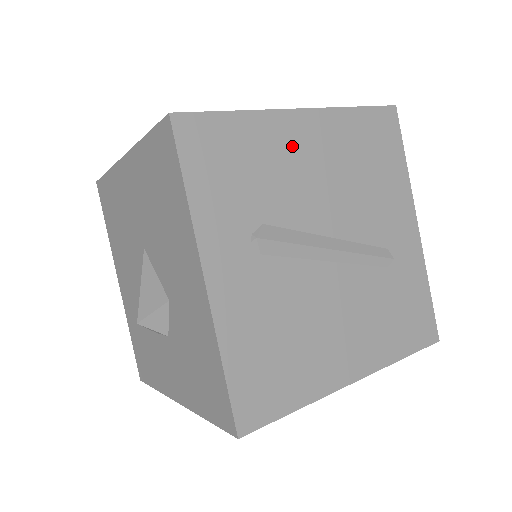
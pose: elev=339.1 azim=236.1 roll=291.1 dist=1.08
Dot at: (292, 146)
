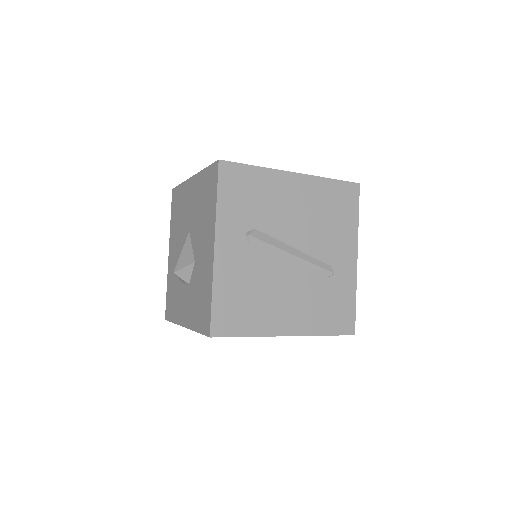
Dot at: (283, 191)
